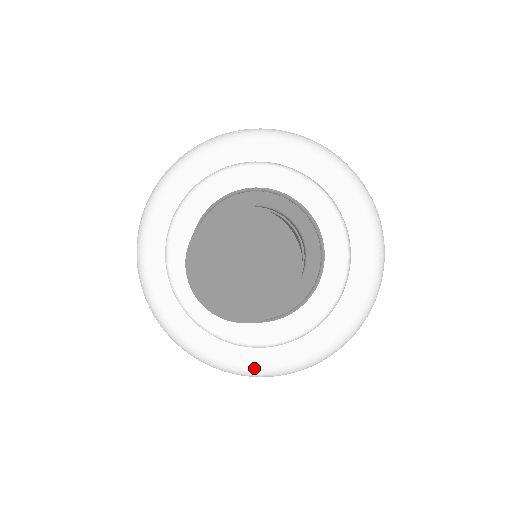
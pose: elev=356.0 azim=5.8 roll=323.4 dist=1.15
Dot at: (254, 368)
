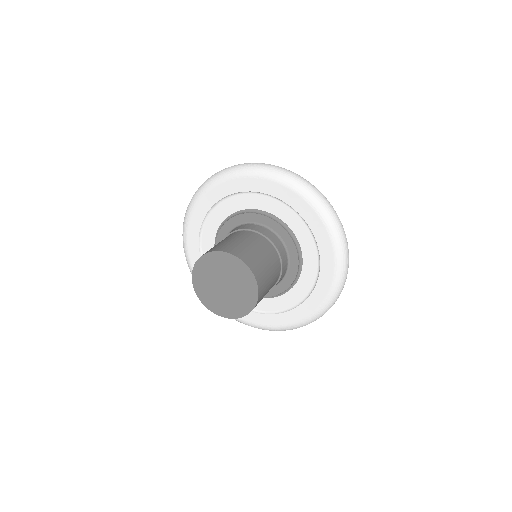
Dot at: occluded
